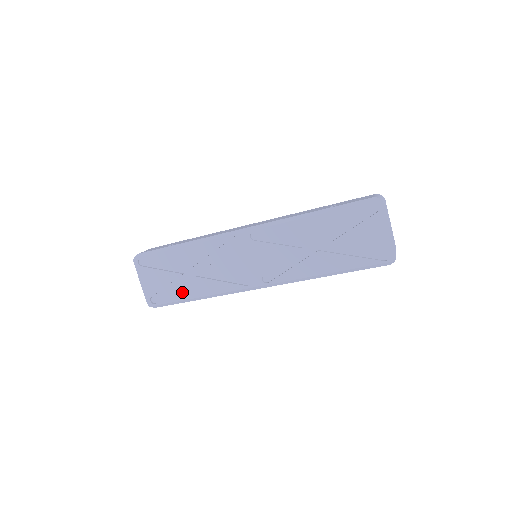
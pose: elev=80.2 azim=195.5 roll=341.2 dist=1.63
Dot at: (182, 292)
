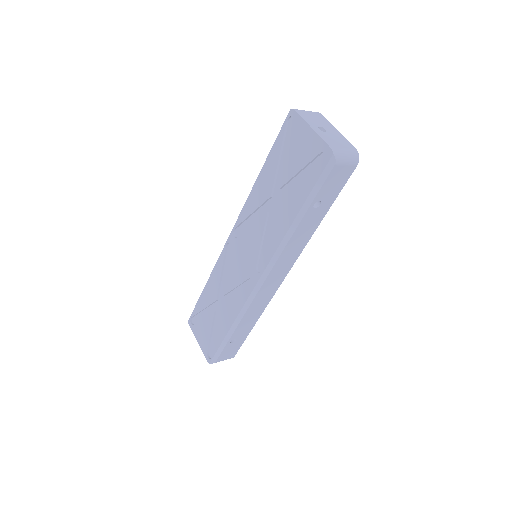
Dot at: (220, 331)
